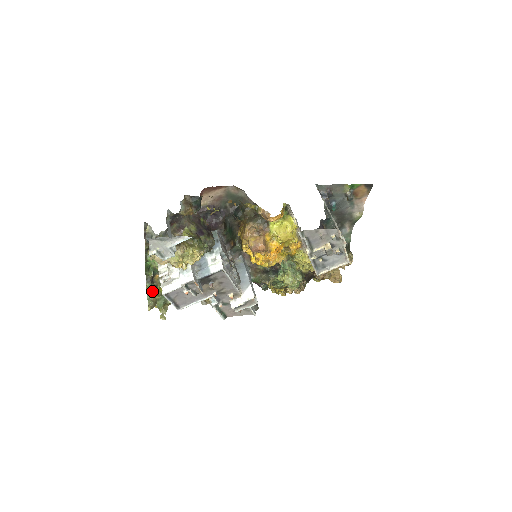
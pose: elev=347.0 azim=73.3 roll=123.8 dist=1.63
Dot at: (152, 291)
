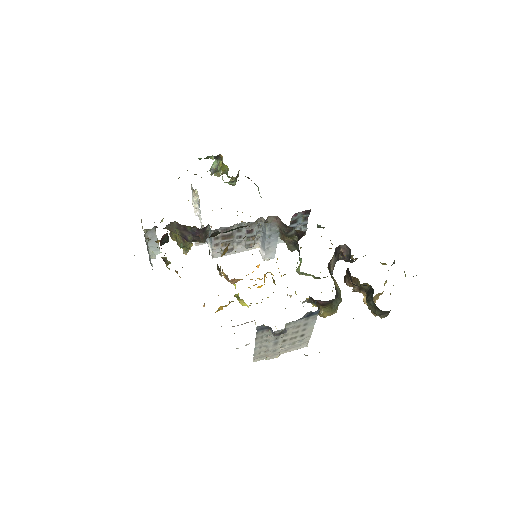
Dot at: (213, 172)
